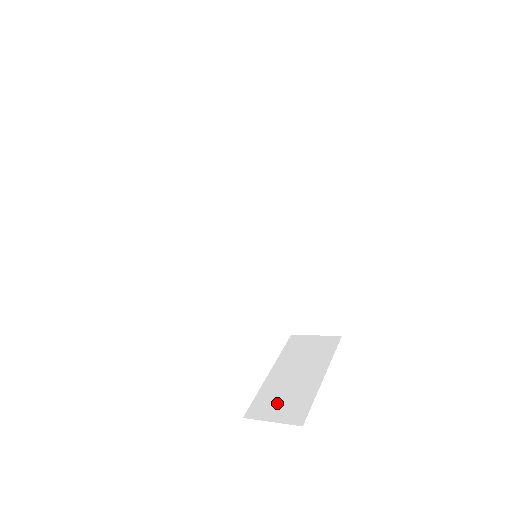
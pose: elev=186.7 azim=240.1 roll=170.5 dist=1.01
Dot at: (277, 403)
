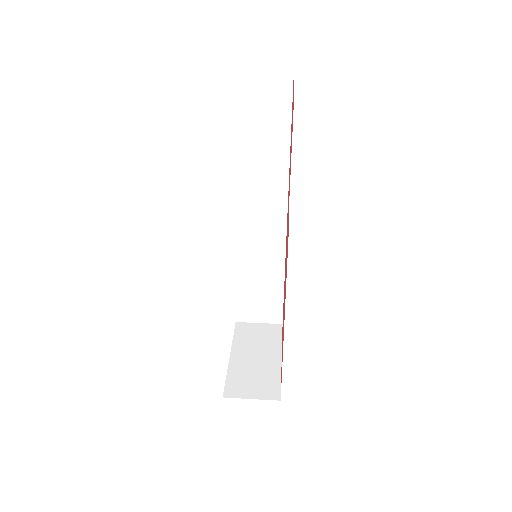
Dot at: (249, 383)
